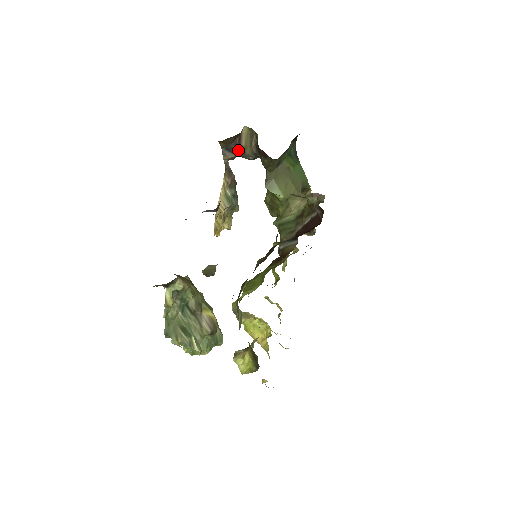
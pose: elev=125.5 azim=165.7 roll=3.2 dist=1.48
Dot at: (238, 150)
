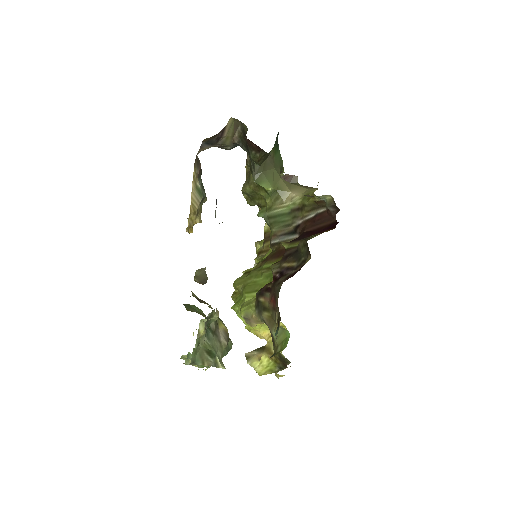
Dot at: (217, 142)
